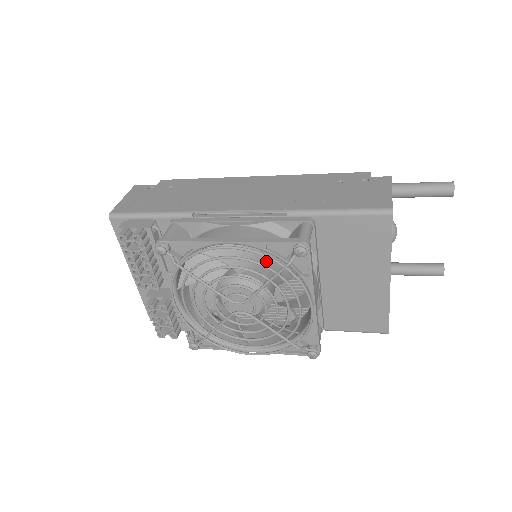
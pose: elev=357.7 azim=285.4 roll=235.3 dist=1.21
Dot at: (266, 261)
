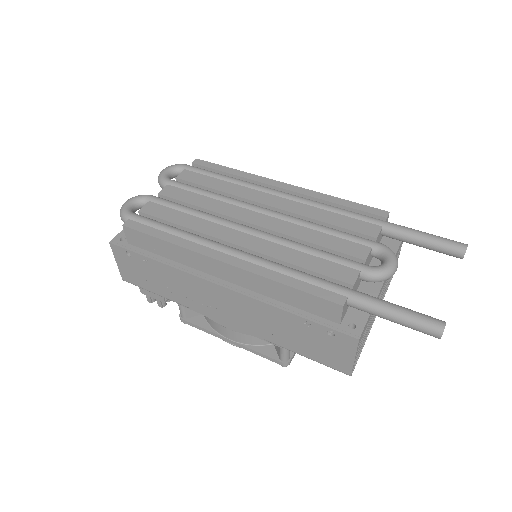
Dot at: occluded
